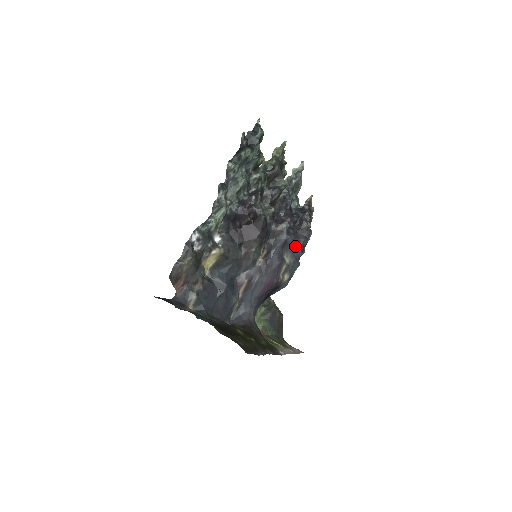
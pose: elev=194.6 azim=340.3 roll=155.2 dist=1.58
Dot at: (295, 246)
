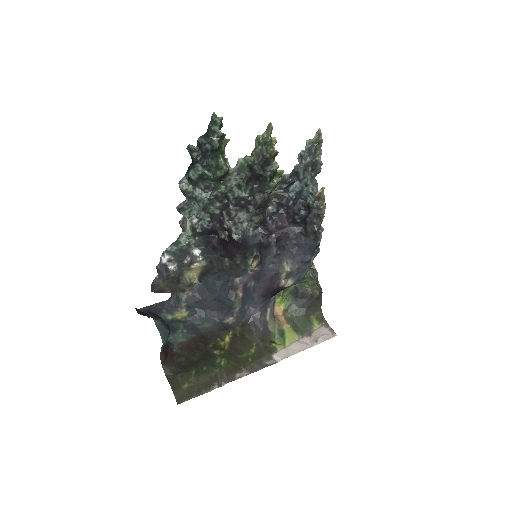
Dot at: (299, 251)
